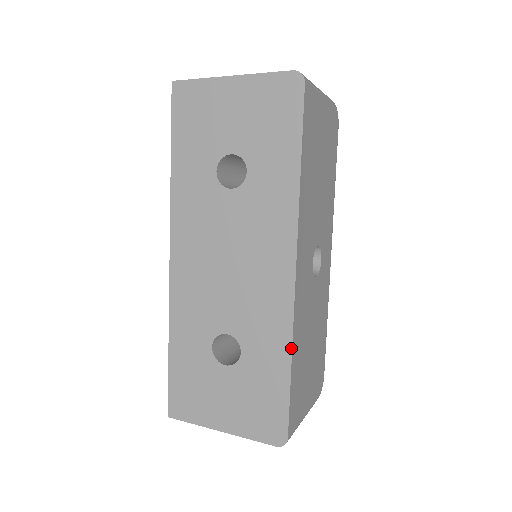
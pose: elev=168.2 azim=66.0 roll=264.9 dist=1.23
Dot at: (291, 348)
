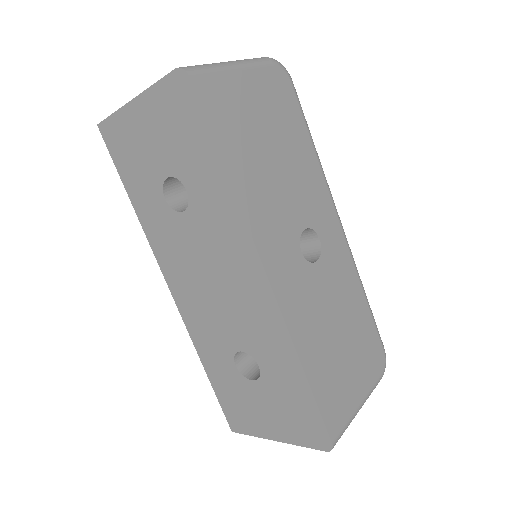
Dot at: (297, 356)
